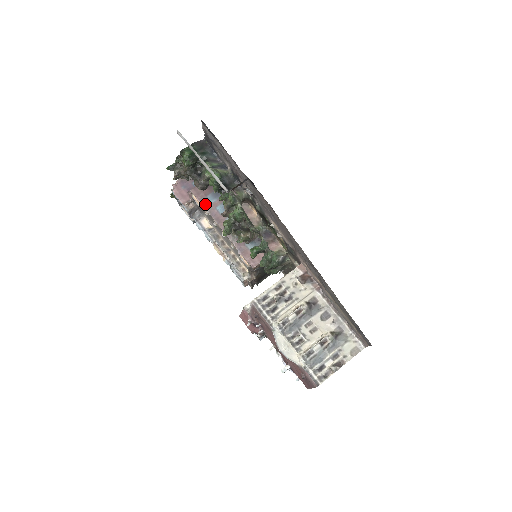
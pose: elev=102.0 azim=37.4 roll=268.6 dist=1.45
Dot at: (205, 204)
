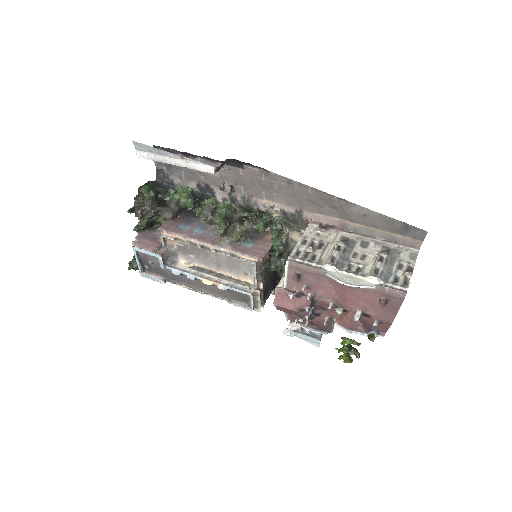
Dot at: (180, 232)
